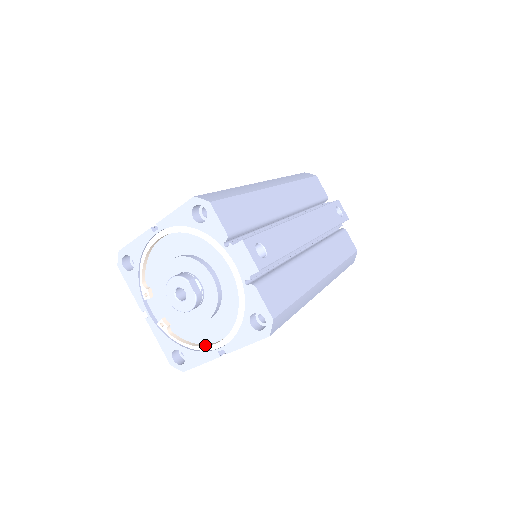
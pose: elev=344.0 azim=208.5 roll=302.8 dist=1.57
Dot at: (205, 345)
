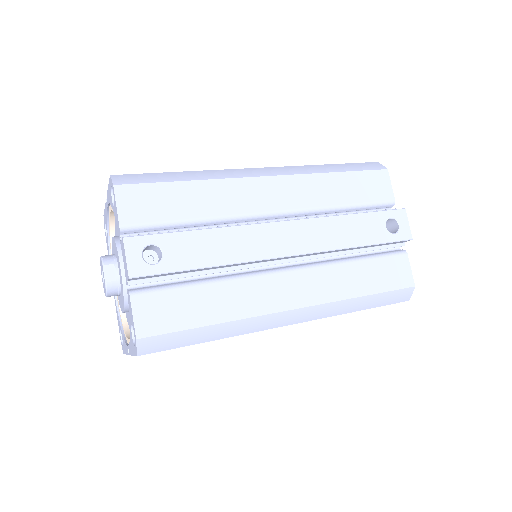
Dot at: (129, 336)
